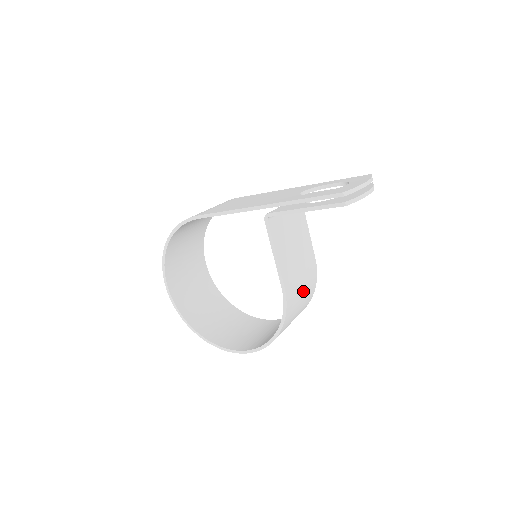
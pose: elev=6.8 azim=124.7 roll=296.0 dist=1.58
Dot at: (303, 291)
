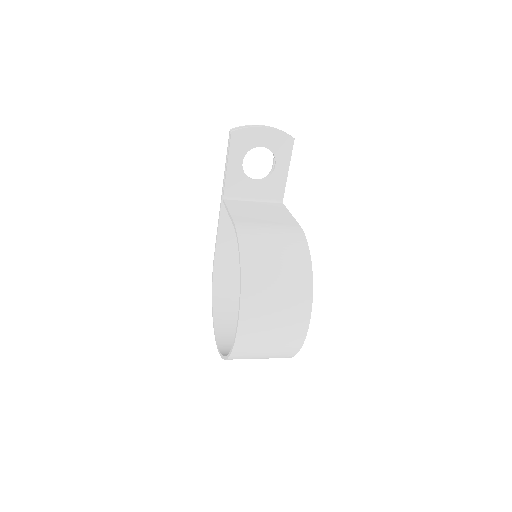
Dot at: (274, 236)
